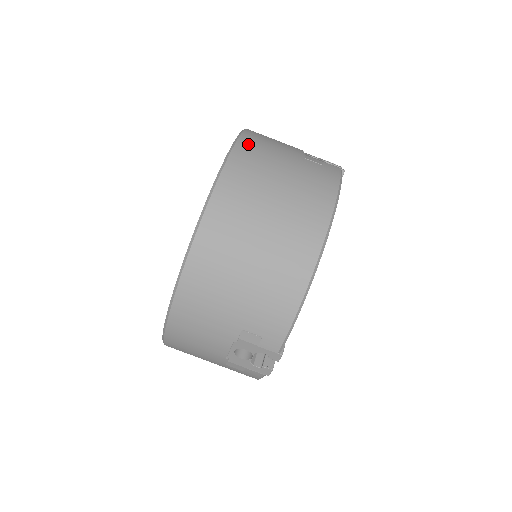
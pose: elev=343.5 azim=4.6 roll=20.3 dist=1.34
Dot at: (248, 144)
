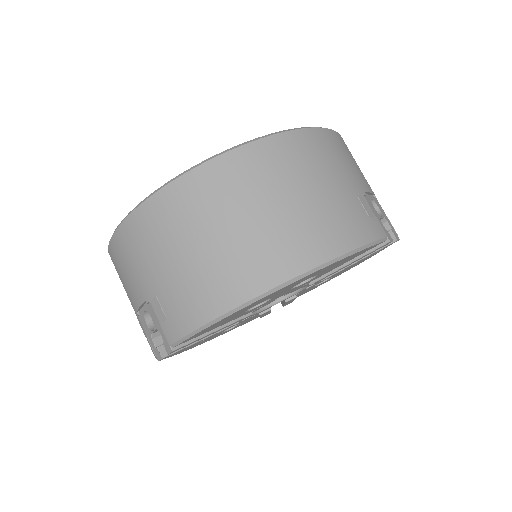
Dot at: (312, 139)
